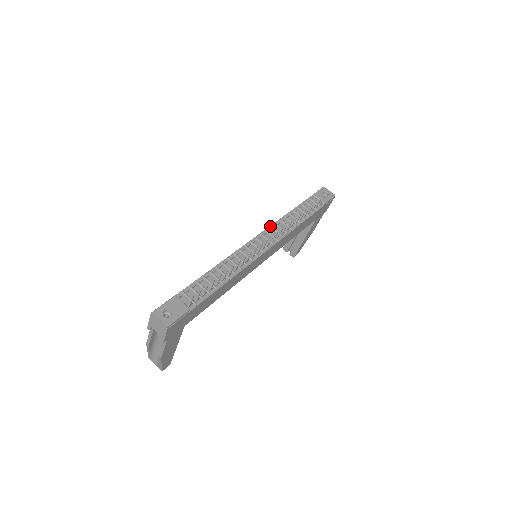
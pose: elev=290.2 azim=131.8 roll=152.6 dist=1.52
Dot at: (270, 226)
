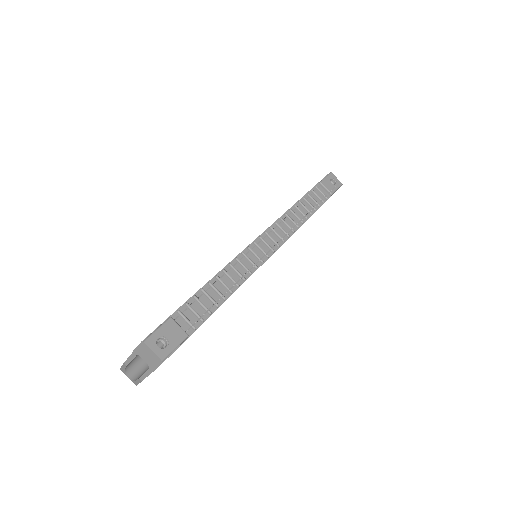
Dot at: (276, 222)
